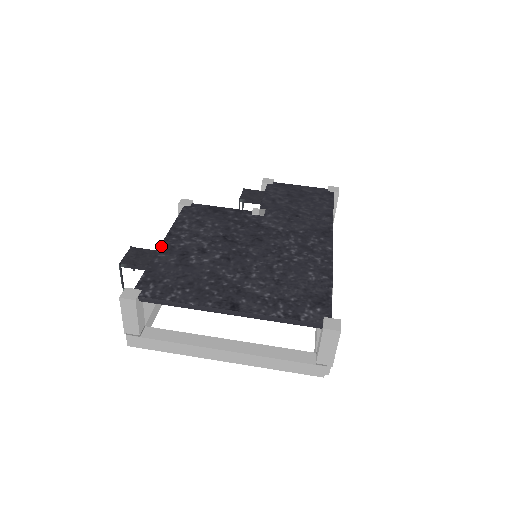
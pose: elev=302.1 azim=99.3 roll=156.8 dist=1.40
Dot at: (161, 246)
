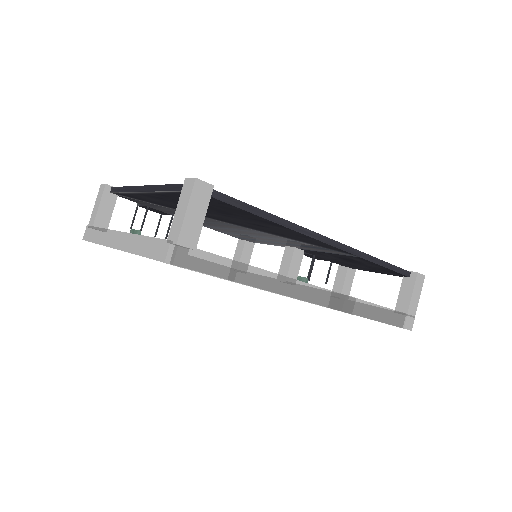
Dot at: occluded
